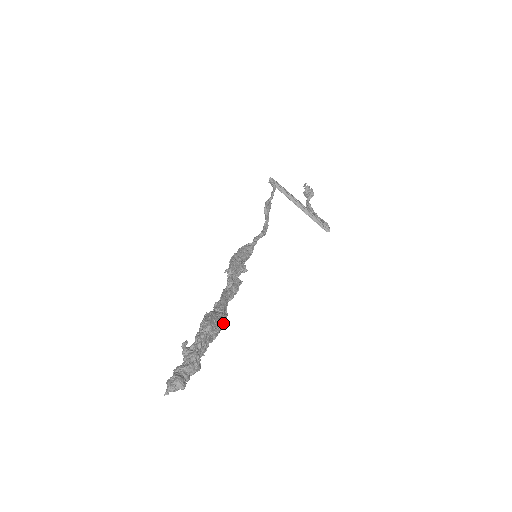
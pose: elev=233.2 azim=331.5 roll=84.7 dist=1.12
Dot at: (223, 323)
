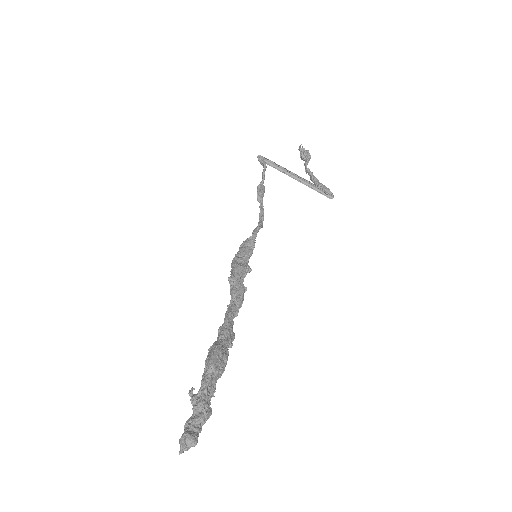
Dot at: (232, 345)
